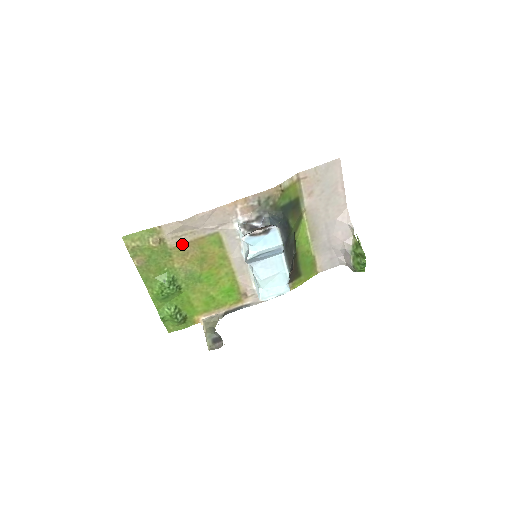
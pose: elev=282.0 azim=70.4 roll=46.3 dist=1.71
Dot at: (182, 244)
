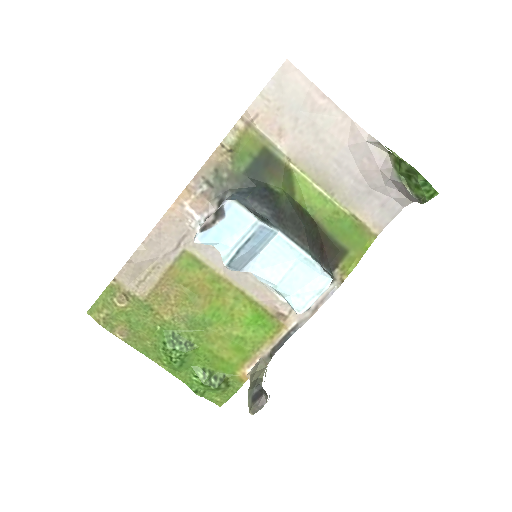
Dot at: (153, 288)
